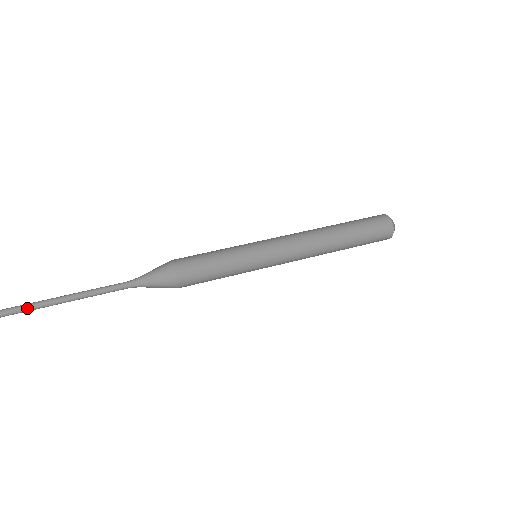
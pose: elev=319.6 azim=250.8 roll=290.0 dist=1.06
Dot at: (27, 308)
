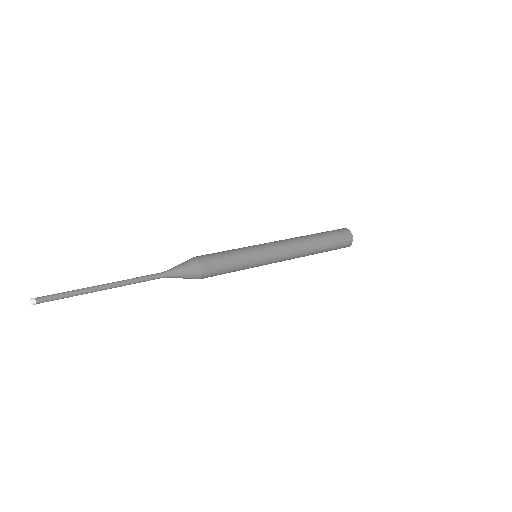
Dot at: (82, 290)
